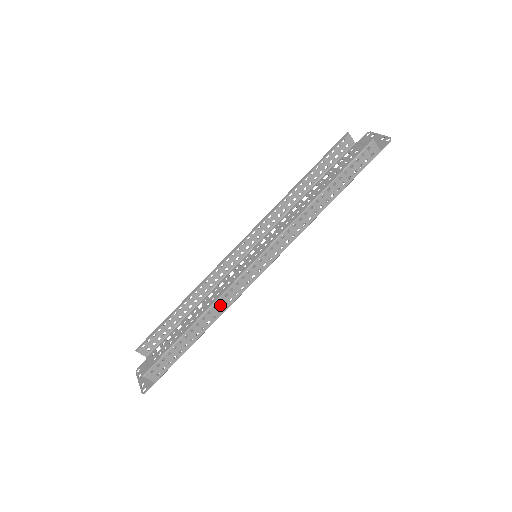
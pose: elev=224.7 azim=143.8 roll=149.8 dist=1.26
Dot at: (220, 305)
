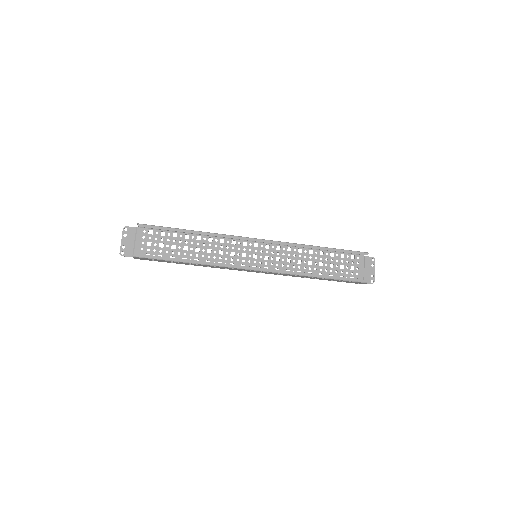
Dot at: (212, 266)
